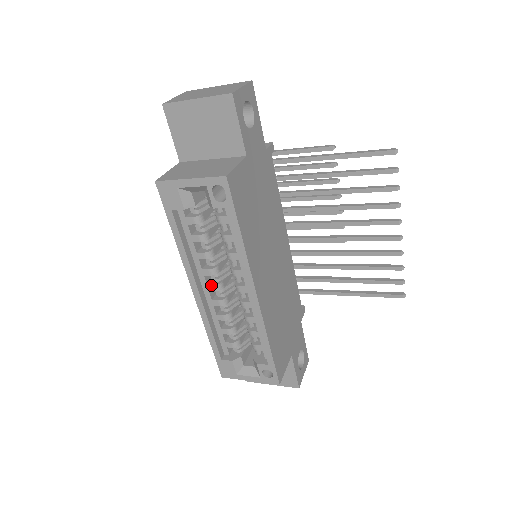
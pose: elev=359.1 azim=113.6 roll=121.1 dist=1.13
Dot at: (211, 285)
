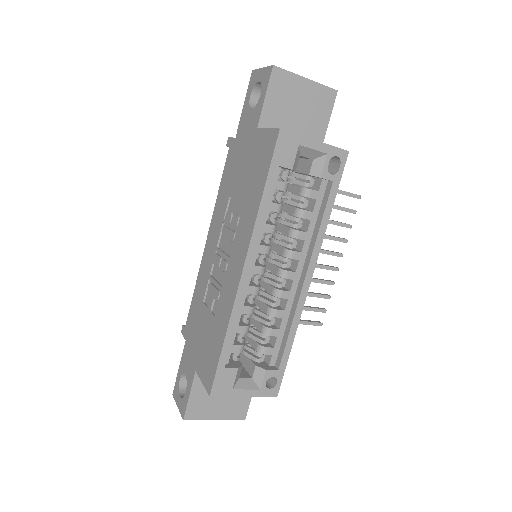
Dot at: (259, 266)
